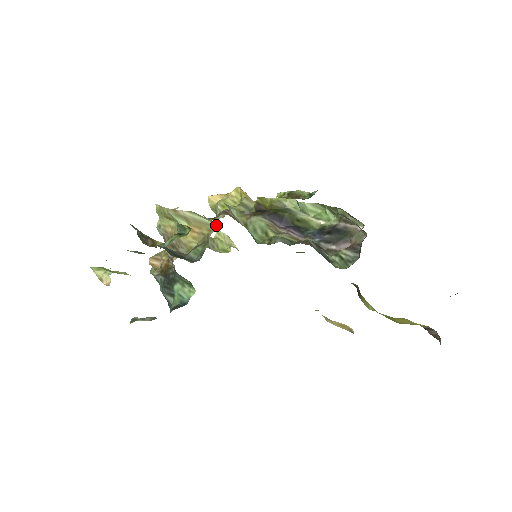
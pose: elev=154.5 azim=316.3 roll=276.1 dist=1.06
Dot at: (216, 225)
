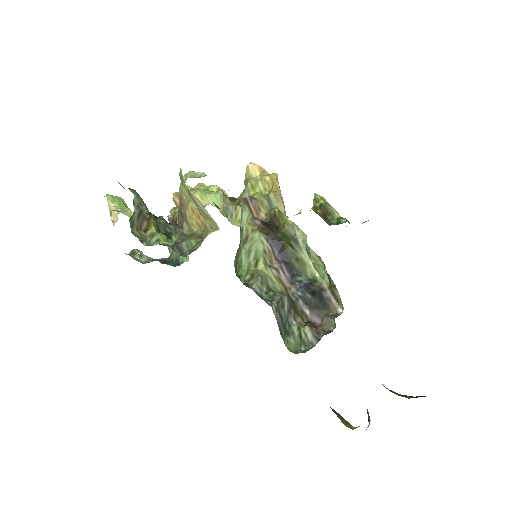
Dot at: (218, 227)
